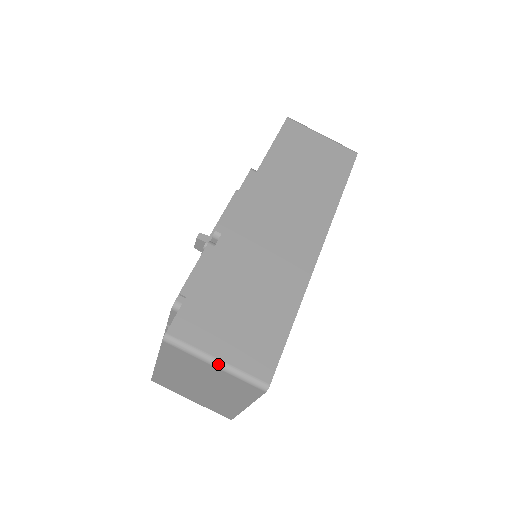
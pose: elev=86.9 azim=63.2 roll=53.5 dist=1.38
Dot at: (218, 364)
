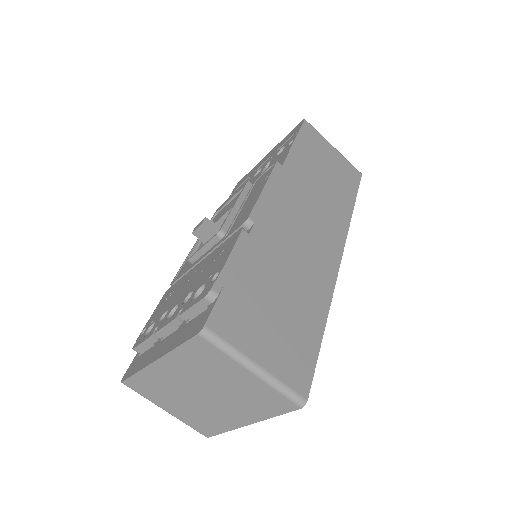
Dot at: (257, 370)
